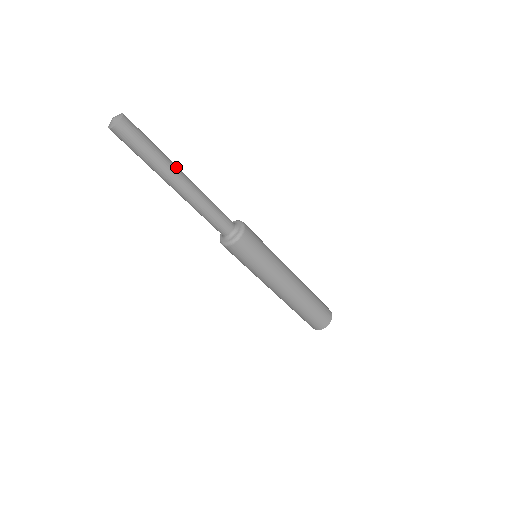
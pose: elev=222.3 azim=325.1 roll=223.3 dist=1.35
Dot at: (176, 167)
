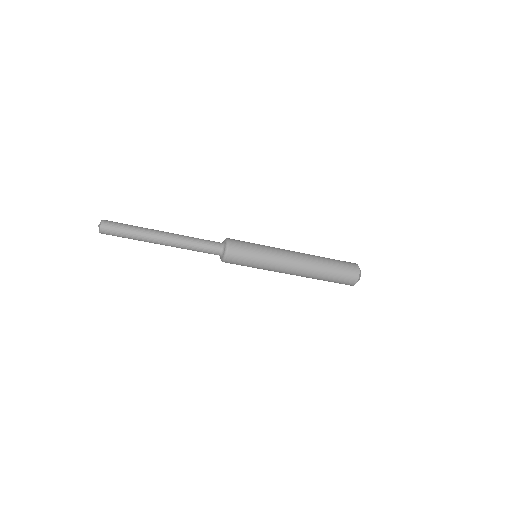
Dot at: (153, 237)
